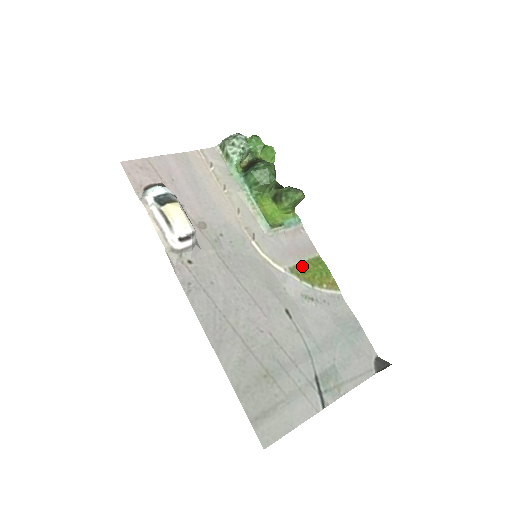
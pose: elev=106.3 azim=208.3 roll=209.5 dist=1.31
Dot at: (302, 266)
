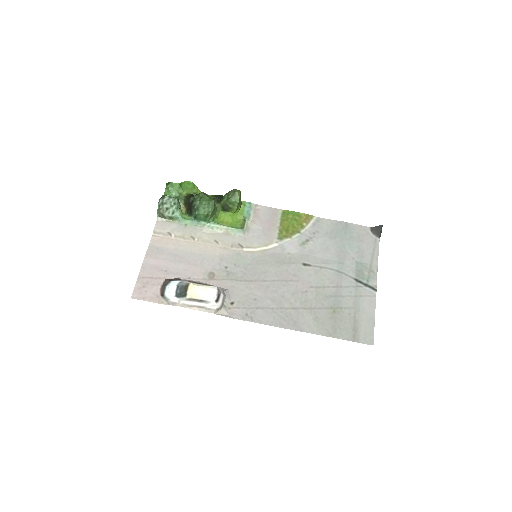
Dot at: (282, 229)
